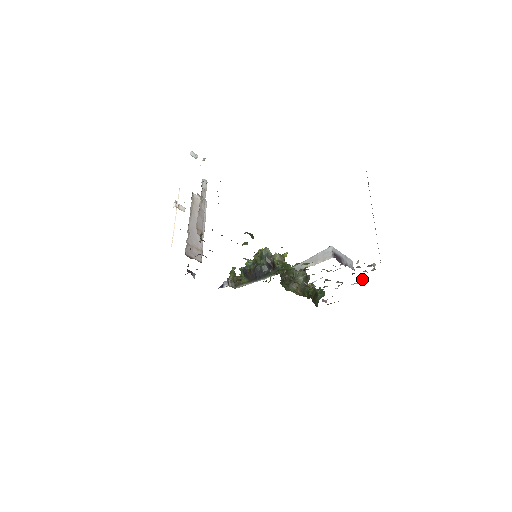
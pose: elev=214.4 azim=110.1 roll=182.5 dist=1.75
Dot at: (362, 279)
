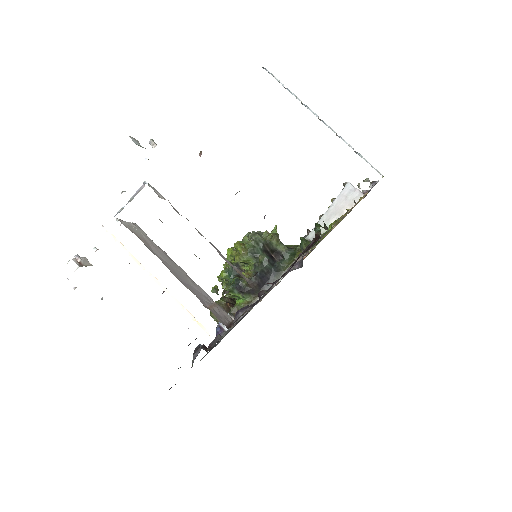
Dot at: occluded
